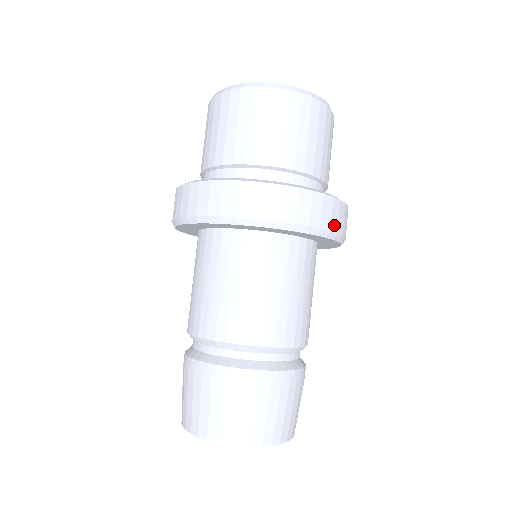
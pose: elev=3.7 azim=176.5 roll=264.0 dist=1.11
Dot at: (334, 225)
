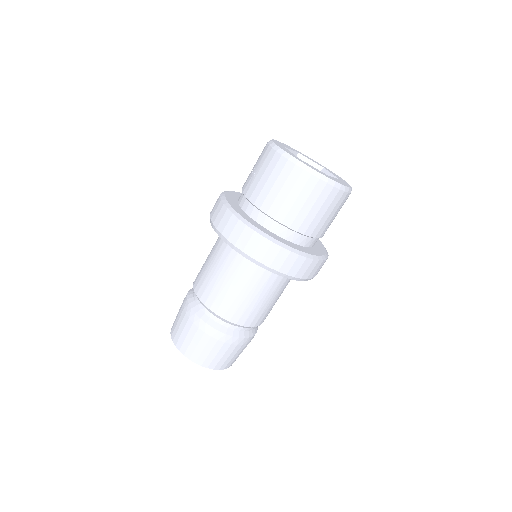
Dot at: occluded
